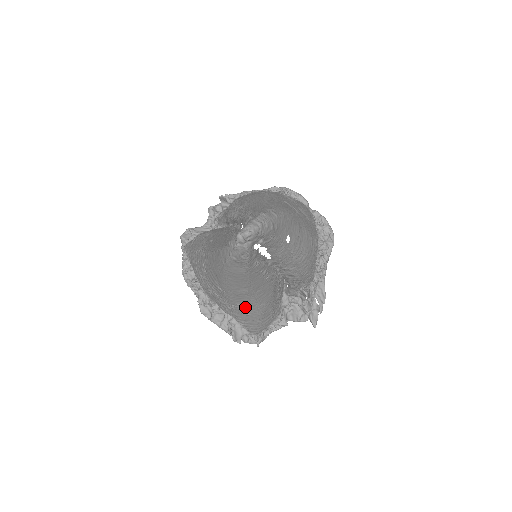
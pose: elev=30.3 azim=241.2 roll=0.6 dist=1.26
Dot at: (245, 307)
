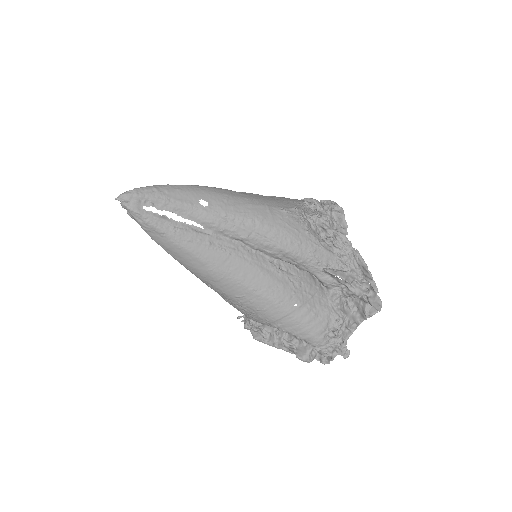
Dot at: (247, 298)
